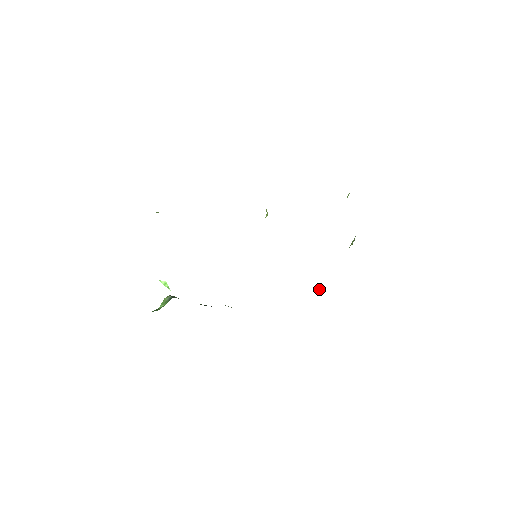
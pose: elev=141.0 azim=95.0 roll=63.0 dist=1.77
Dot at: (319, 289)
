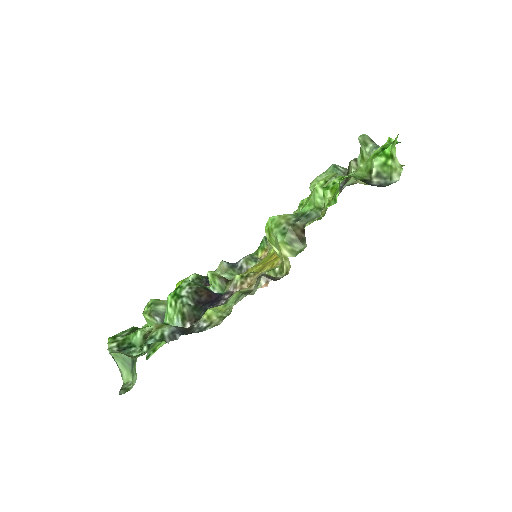
Dot at: occluded
